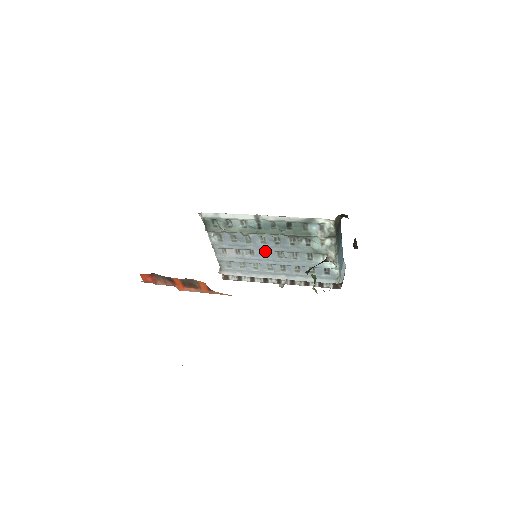
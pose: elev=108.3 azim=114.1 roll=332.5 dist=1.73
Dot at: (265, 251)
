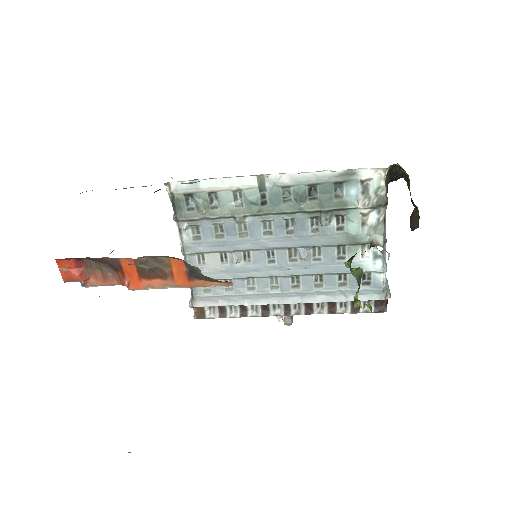
Dot at: (269, 251)
